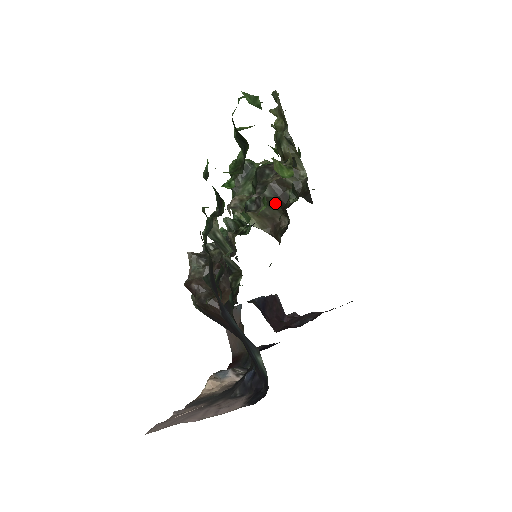
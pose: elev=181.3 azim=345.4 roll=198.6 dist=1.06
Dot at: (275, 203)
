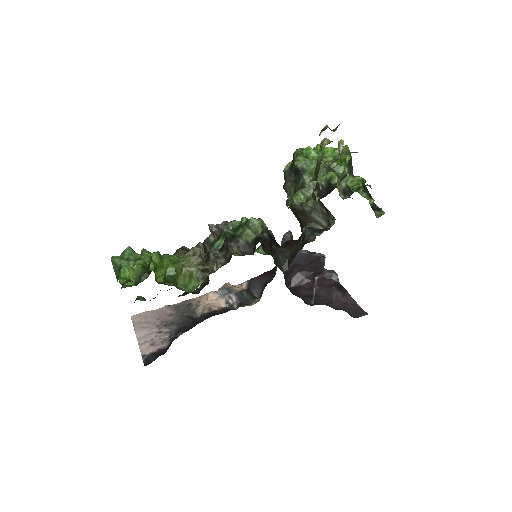
Dot at: occluded
